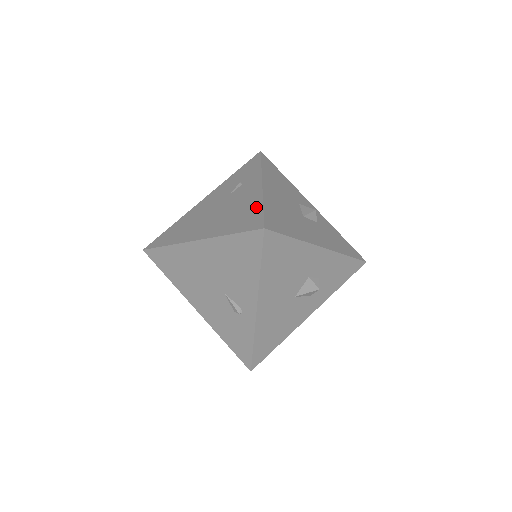
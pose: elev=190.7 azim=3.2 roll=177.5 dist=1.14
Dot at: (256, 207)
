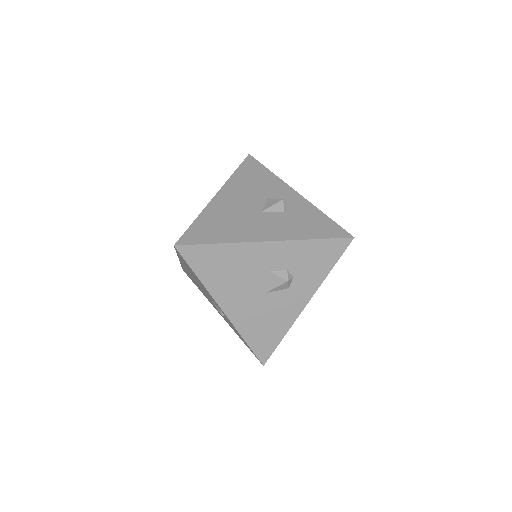
Dot at: occluded
